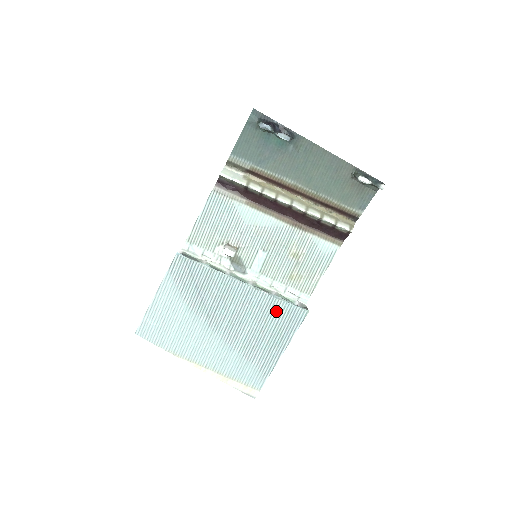
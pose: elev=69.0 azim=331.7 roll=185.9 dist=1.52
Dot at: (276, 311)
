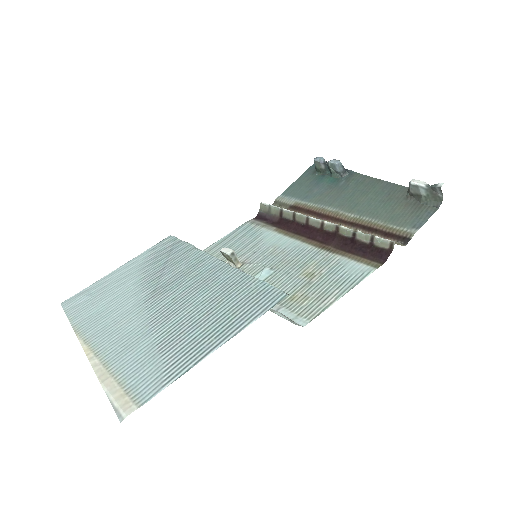
Dot at: (242, 291)
